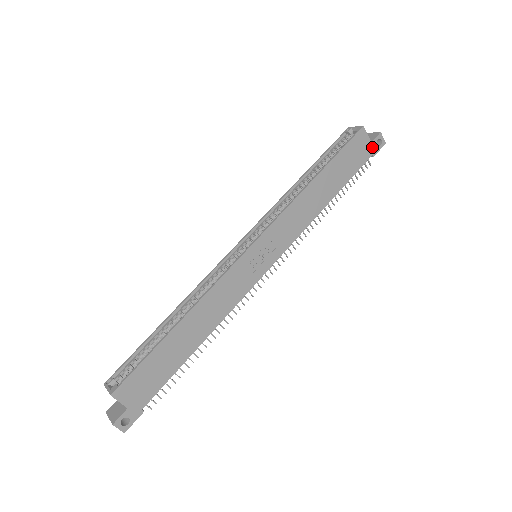
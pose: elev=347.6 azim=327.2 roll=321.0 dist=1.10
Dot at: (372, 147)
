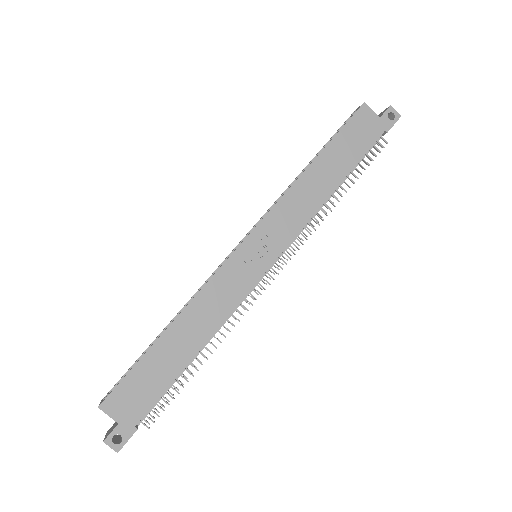
Dot at: (382, 123)
